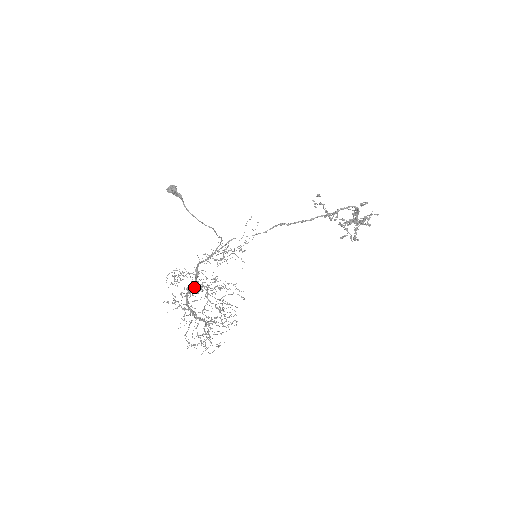
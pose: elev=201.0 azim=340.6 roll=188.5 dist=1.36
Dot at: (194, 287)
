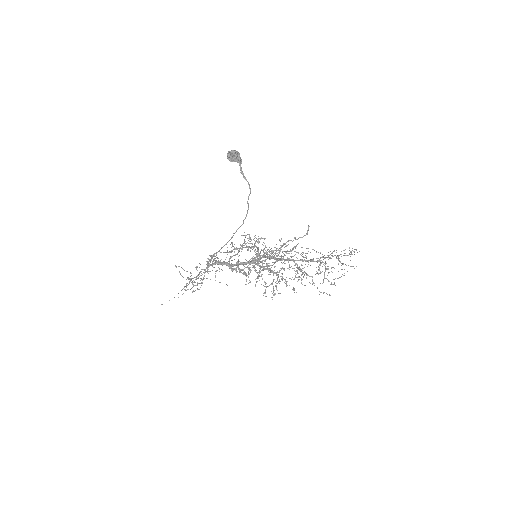
Dot at: (259, 257)
